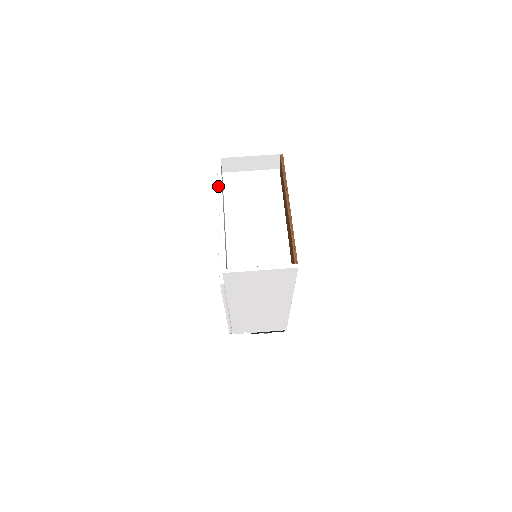
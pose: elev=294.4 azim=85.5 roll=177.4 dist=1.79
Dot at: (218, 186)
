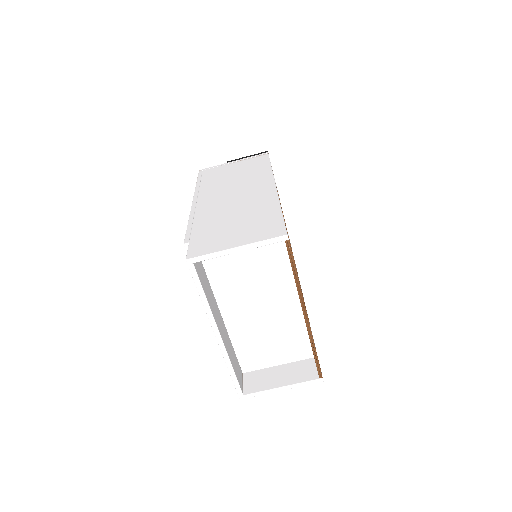
Dot at: (204, 307)
